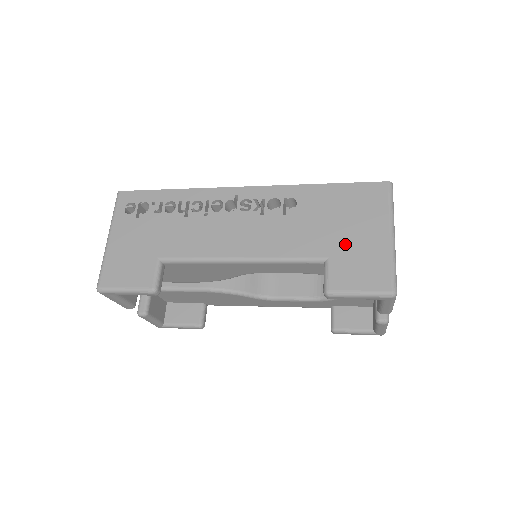
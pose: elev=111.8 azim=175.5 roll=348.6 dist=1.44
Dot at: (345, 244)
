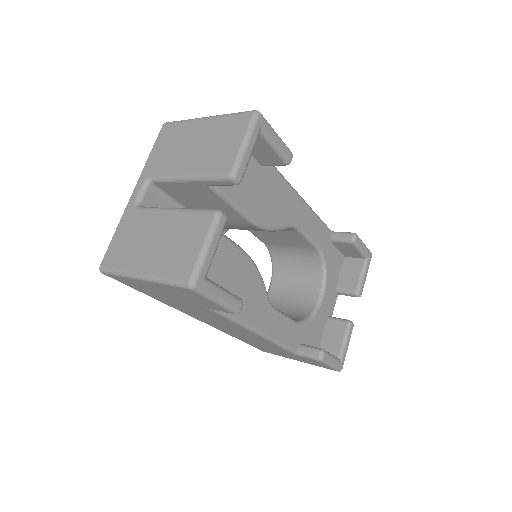
Dot at: occluded
